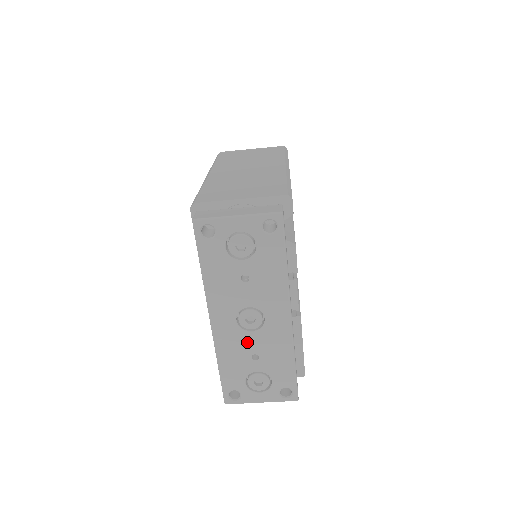
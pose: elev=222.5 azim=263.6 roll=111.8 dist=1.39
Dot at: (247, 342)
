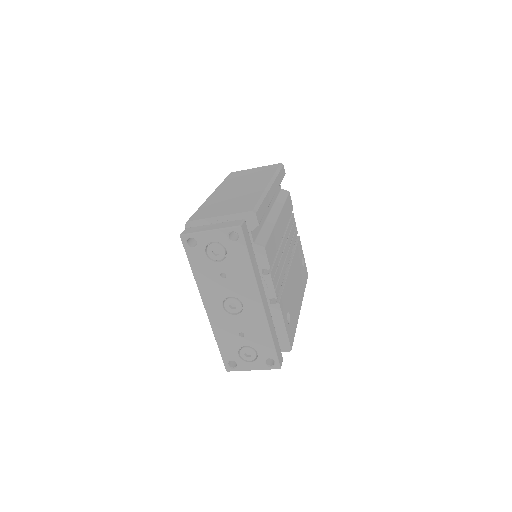
Dot at: (234, 323)
